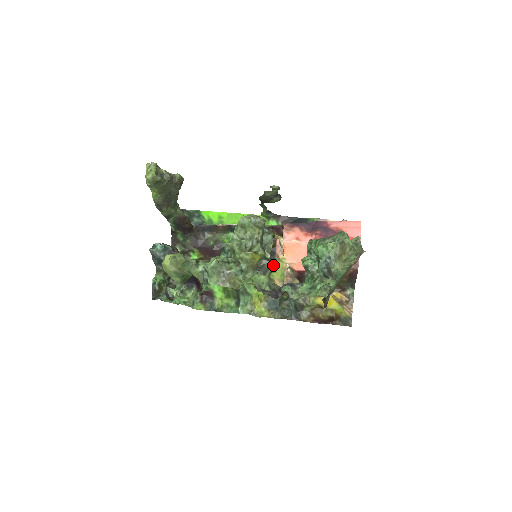
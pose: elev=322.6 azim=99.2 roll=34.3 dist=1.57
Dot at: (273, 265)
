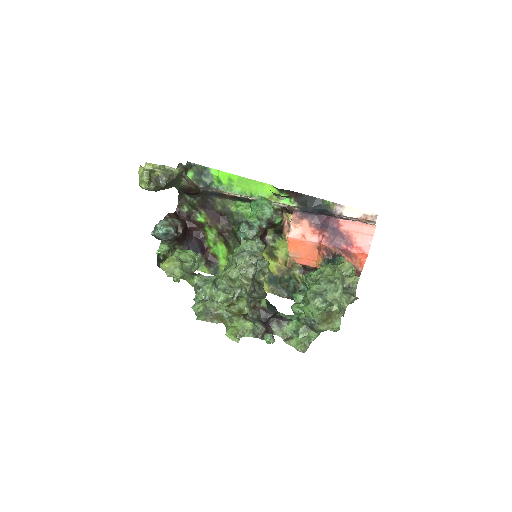
Dot at: (264, 296)
